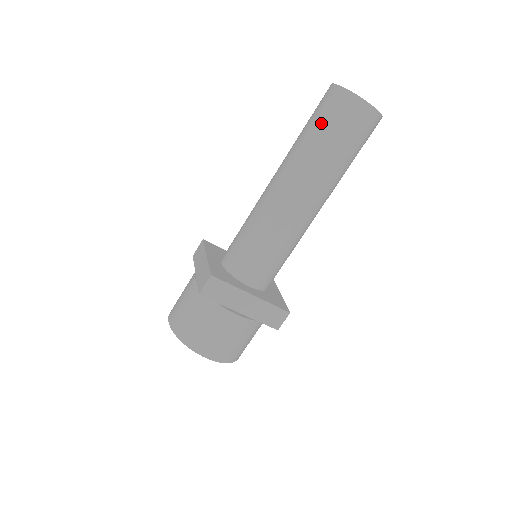
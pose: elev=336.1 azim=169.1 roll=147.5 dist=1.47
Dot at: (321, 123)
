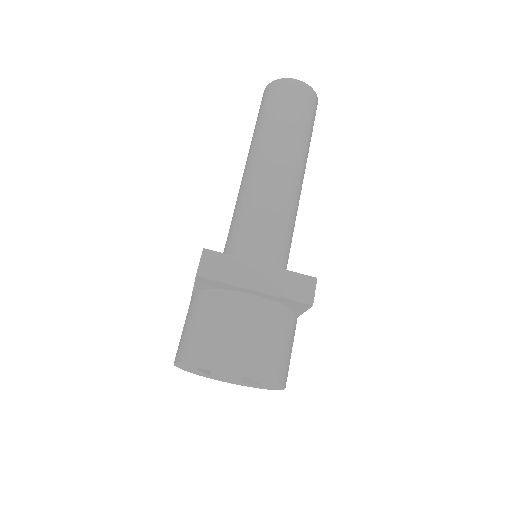
Dot at: (265, 110)
